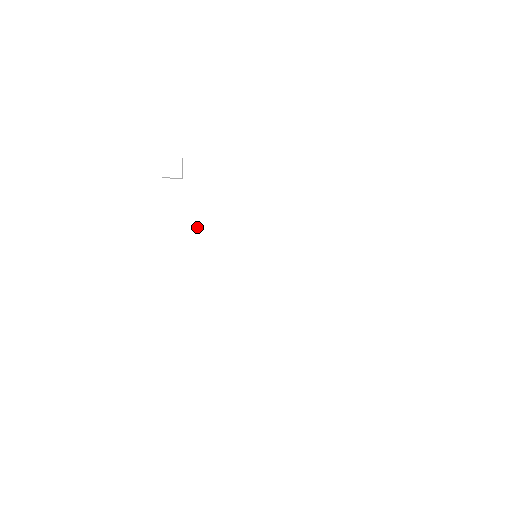
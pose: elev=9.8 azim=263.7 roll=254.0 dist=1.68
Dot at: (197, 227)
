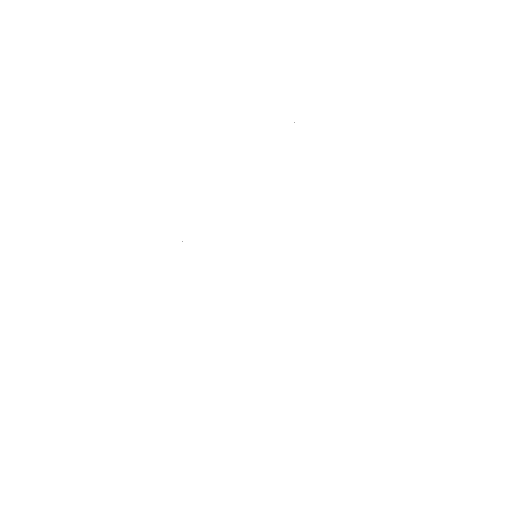
Dot at: (205, 258)
